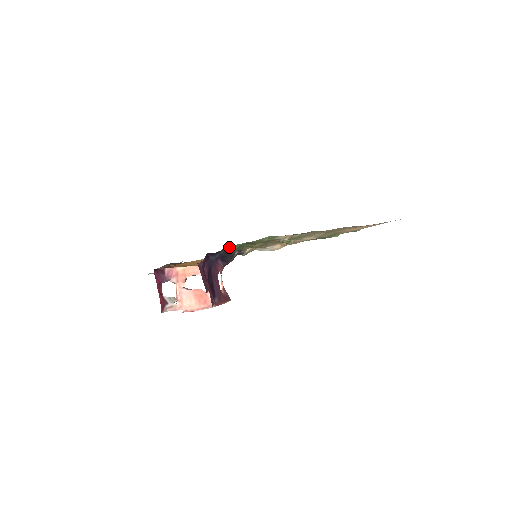
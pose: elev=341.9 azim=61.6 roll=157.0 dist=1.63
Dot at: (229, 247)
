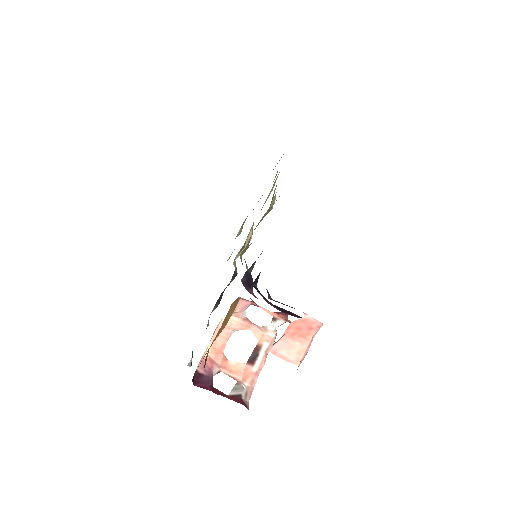
Dot at: occluded
